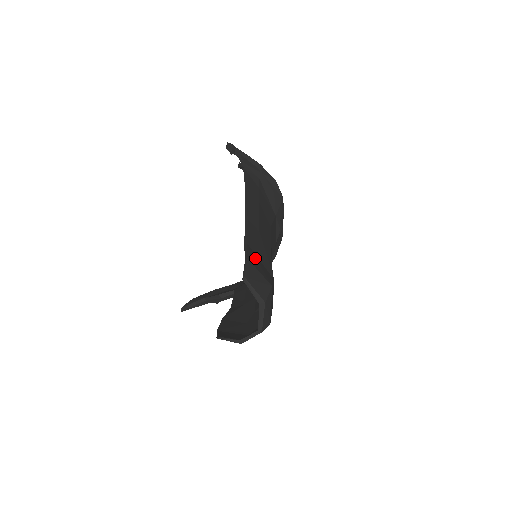
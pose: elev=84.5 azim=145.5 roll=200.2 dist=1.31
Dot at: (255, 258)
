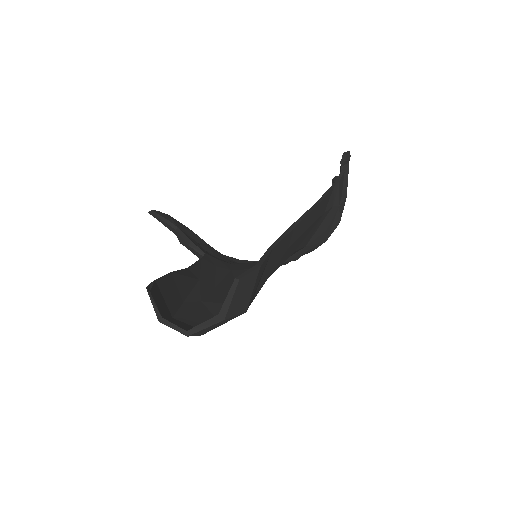
Dot at: occluded
